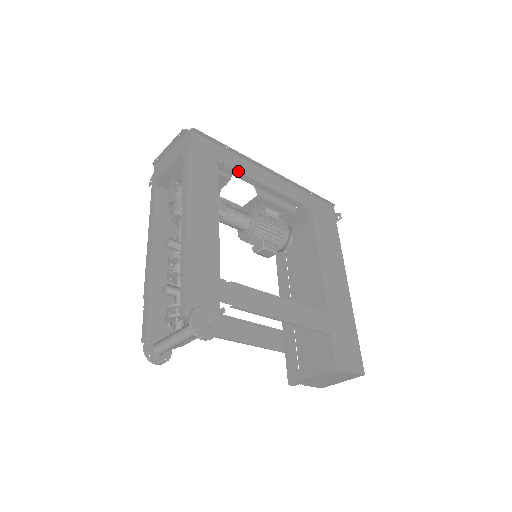
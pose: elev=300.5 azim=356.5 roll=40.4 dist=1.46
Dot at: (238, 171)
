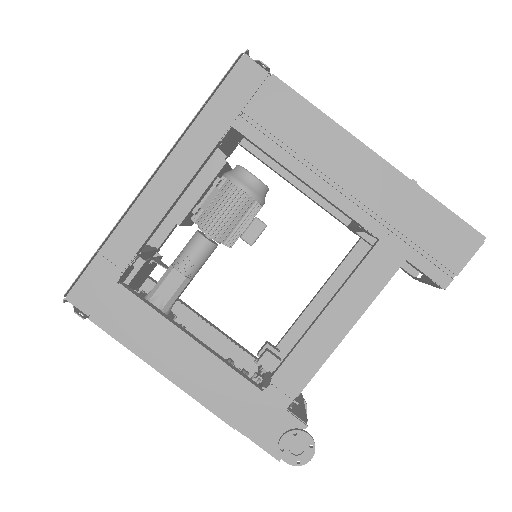
Dot at: (137, 251)
